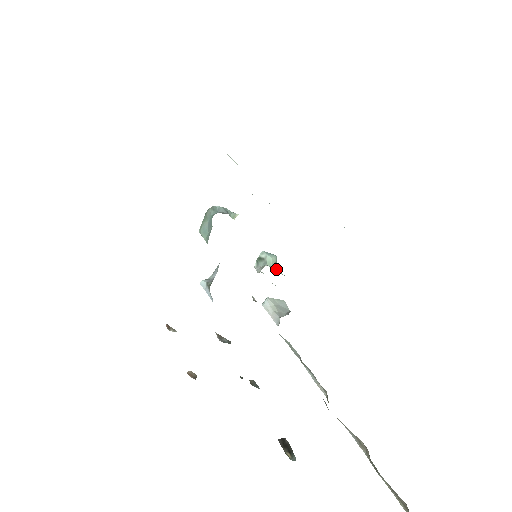
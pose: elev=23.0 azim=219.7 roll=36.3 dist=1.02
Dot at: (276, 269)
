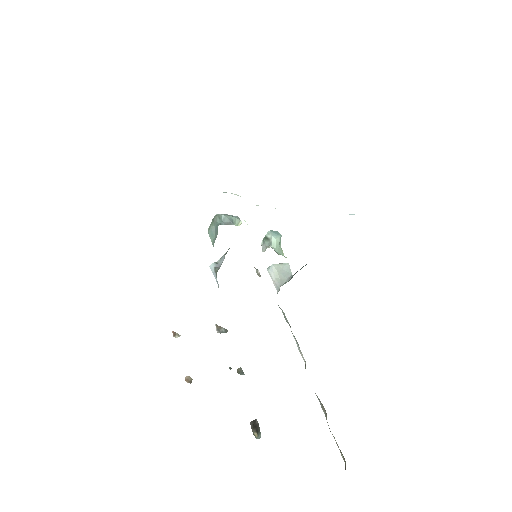
Dot at: (278, 251)
